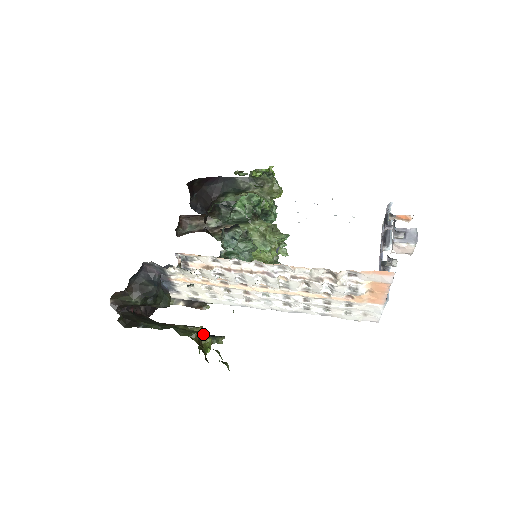
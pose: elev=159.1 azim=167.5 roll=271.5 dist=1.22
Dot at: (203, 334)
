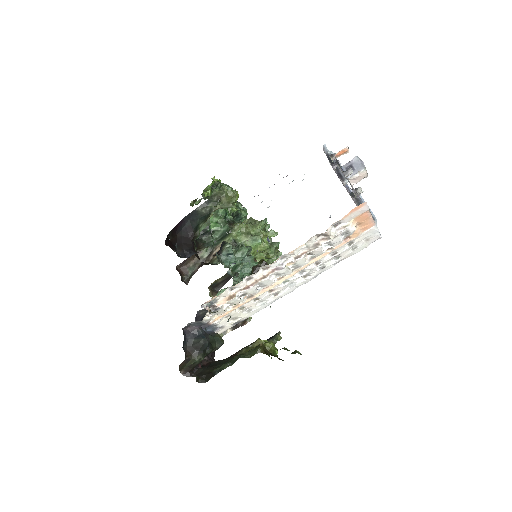
Dot at: (263, 343)
